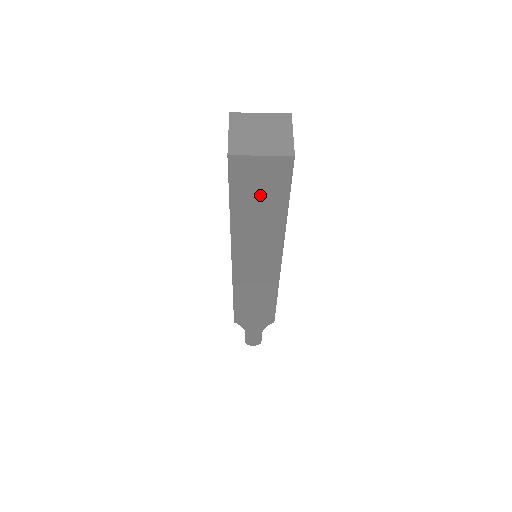
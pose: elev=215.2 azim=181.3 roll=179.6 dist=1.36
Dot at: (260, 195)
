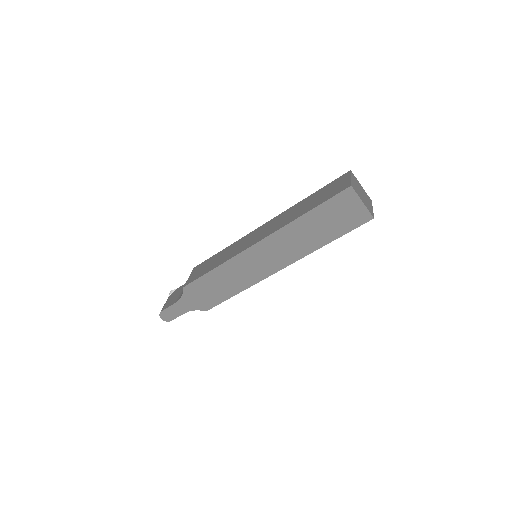
Dot at: (332, 220)
